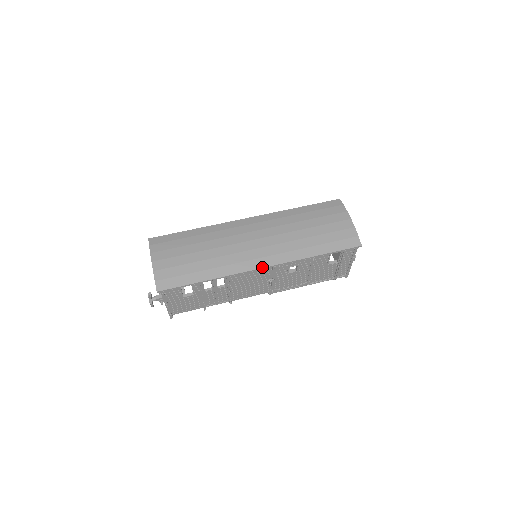
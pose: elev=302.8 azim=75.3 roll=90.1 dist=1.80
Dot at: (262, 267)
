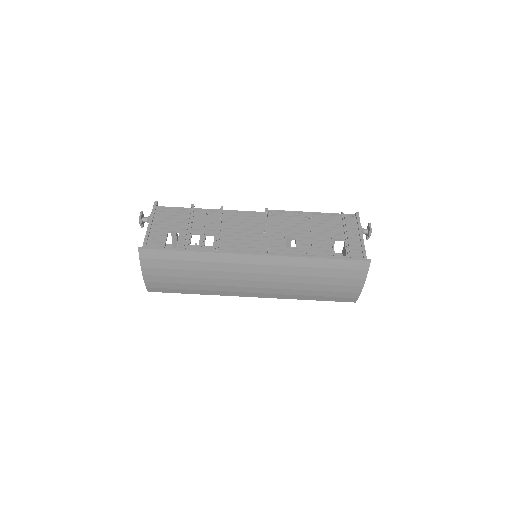
Dot at: occluded
